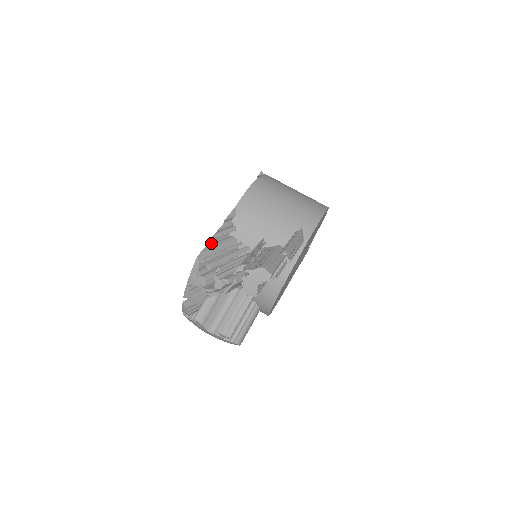
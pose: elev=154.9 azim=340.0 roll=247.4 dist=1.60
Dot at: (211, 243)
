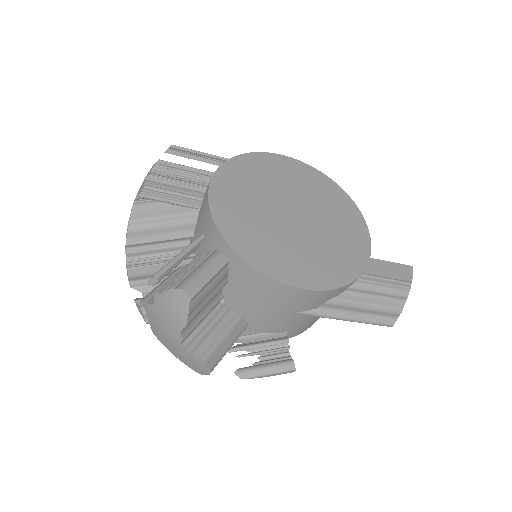
Dot at: occluded
